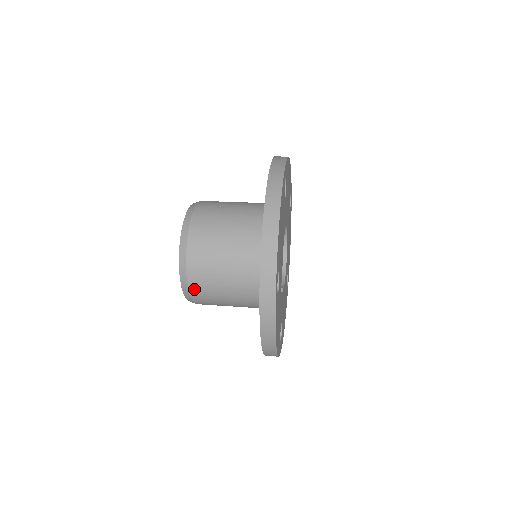
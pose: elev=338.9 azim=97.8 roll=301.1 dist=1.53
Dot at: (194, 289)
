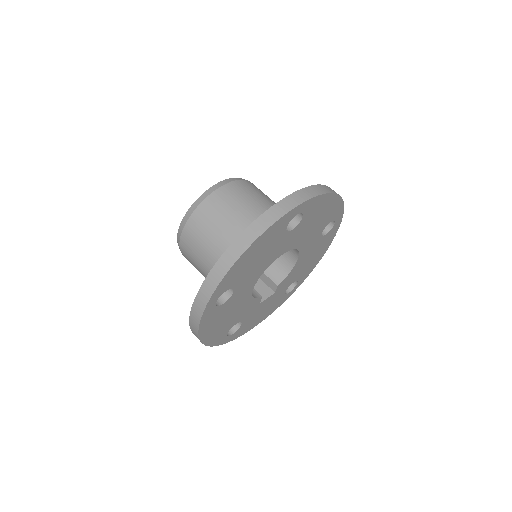
Dot at: occluded
